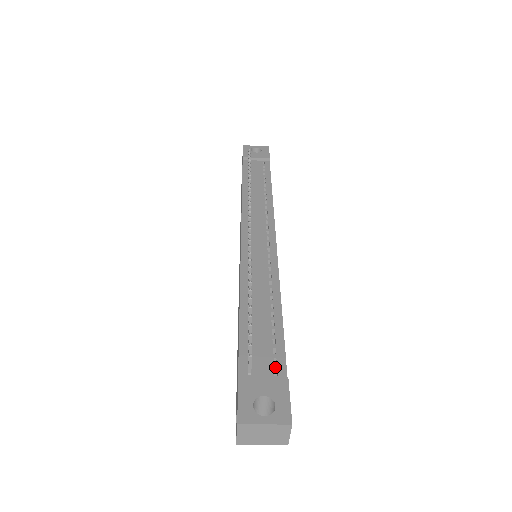
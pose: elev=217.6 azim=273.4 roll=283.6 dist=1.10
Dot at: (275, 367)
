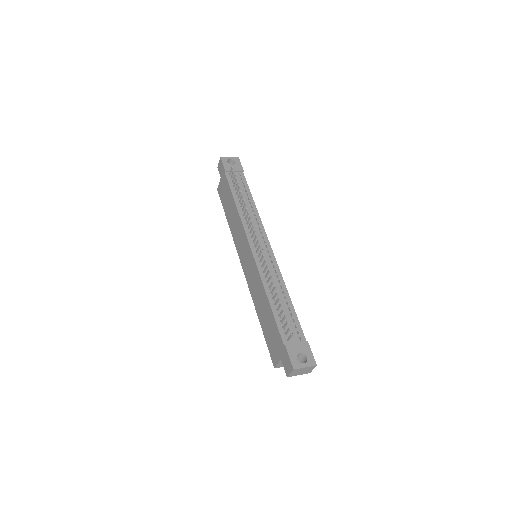
Dot at: (299, 336)
